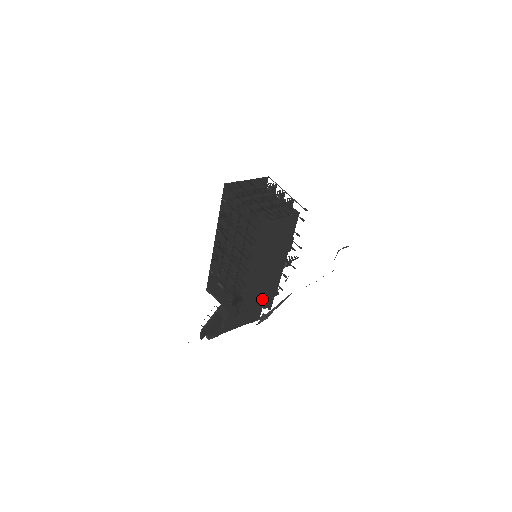
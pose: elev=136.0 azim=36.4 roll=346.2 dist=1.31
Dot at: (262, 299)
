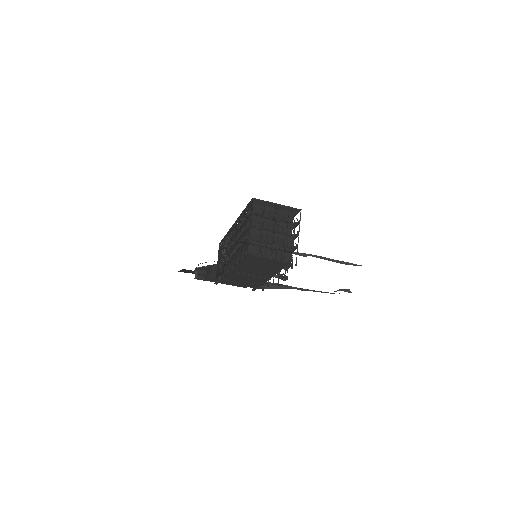
Dot at: (243, 285)
